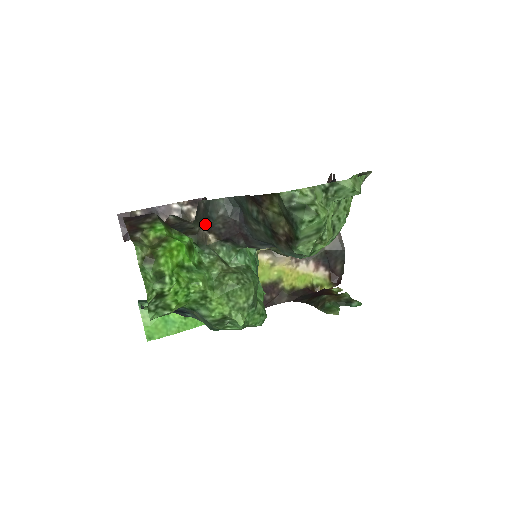
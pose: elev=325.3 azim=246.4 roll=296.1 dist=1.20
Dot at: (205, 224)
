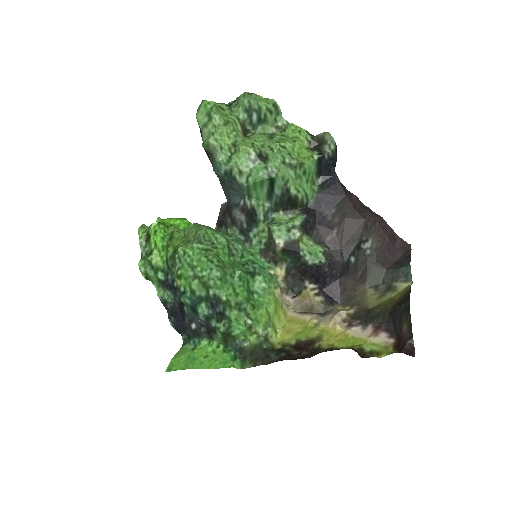
Dot at: occluded
